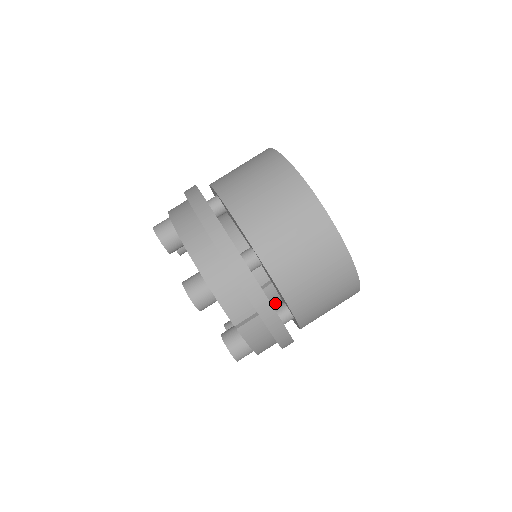
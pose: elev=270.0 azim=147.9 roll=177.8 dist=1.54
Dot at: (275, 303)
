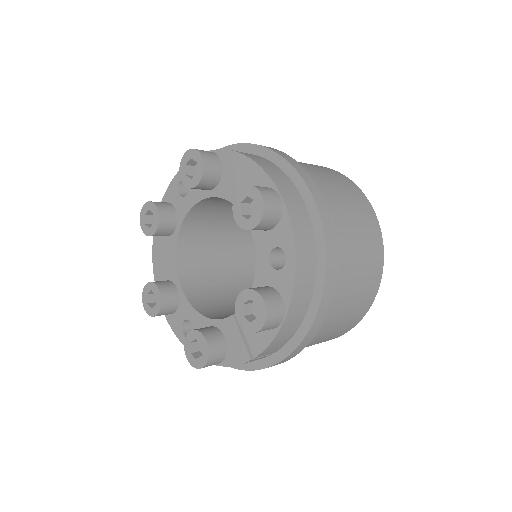
Dot at: occluded
